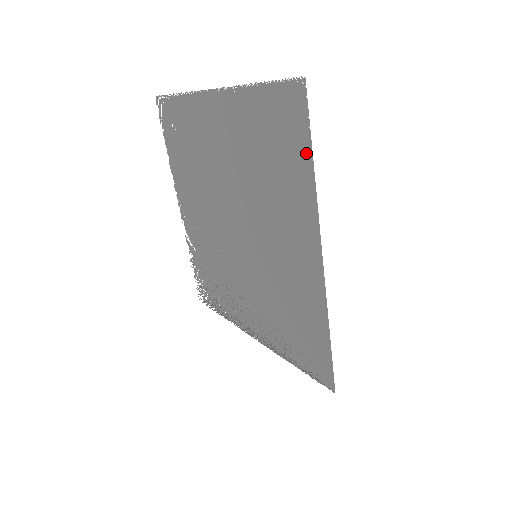
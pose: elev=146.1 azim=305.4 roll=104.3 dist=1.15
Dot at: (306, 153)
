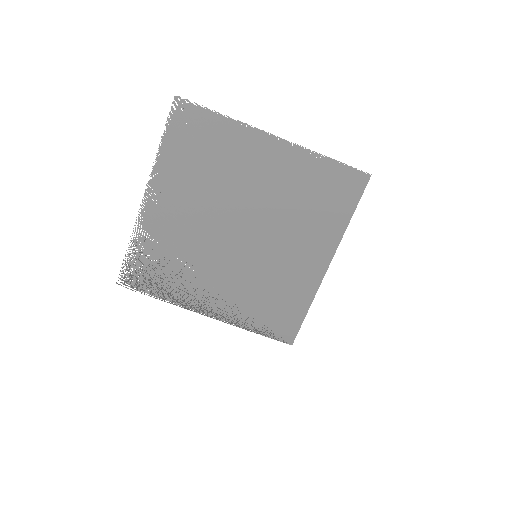
Dot at: (350, 209)
